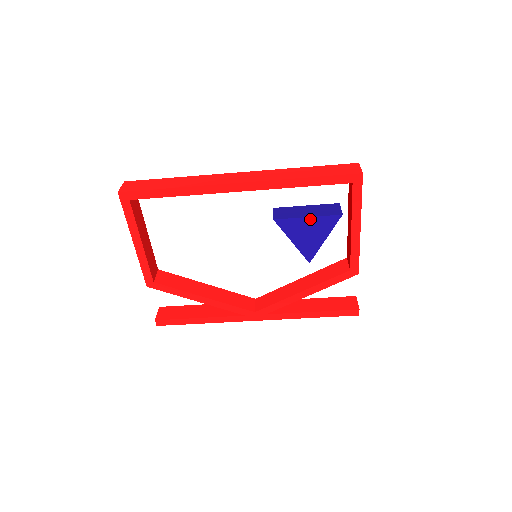
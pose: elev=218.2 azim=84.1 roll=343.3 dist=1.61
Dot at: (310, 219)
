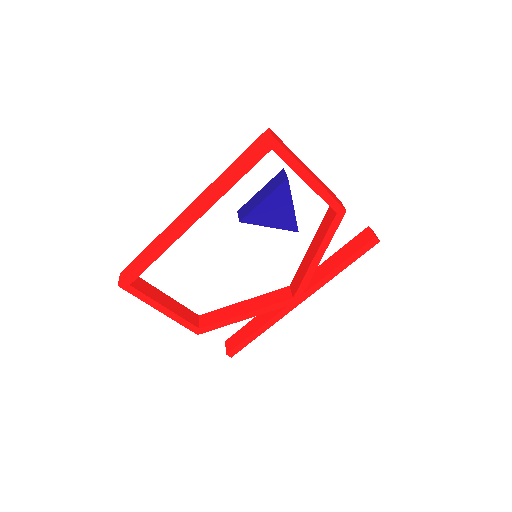
Dot at: (266, 200)
